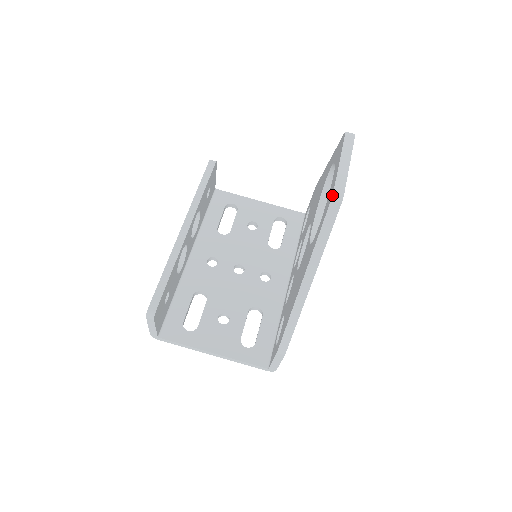
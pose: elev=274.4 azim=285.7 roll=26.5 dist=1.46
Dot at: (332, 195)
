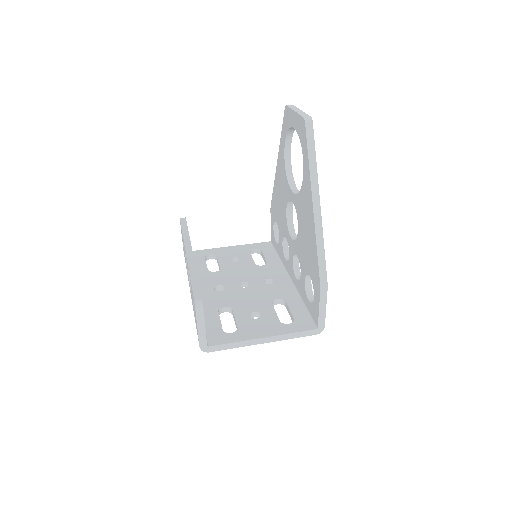
Dot at: (304, 119)
